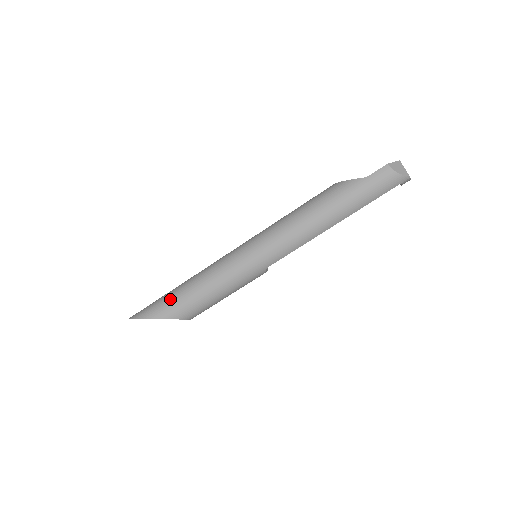
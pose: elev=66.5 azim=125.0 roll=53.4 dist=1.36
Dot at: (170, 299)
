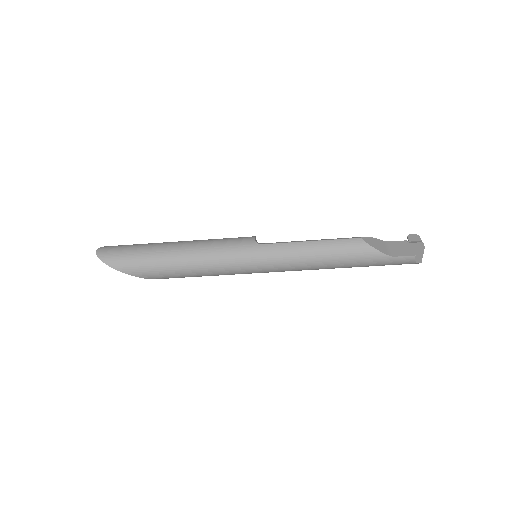
Dot at: (156, 267)
